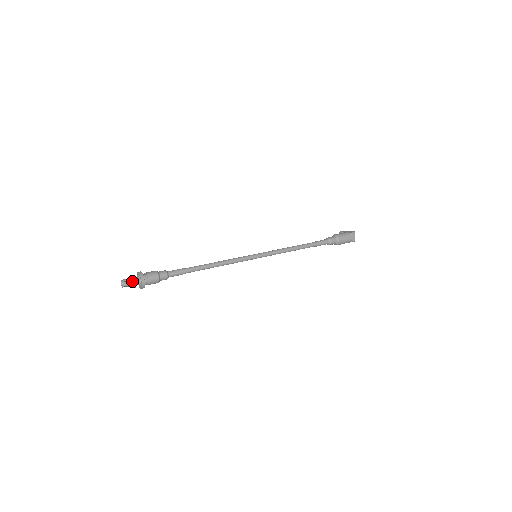
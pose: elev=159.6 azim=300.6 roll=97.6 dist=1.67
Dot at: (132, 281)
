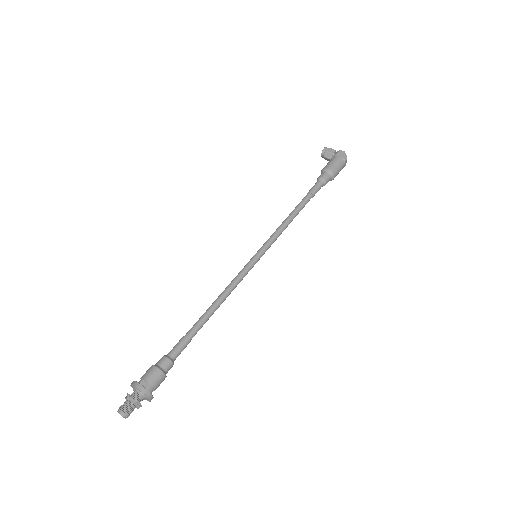
Dot at: (136, 407)
